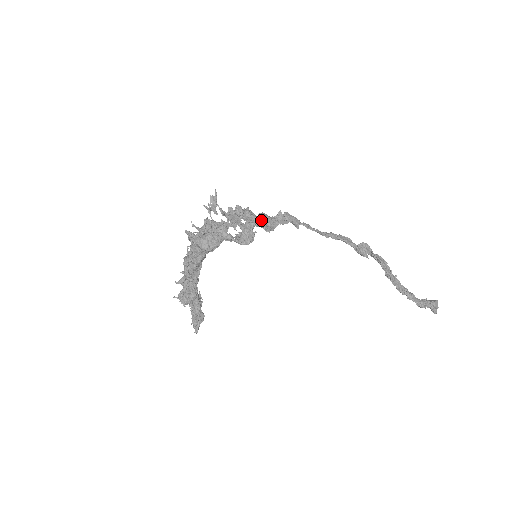
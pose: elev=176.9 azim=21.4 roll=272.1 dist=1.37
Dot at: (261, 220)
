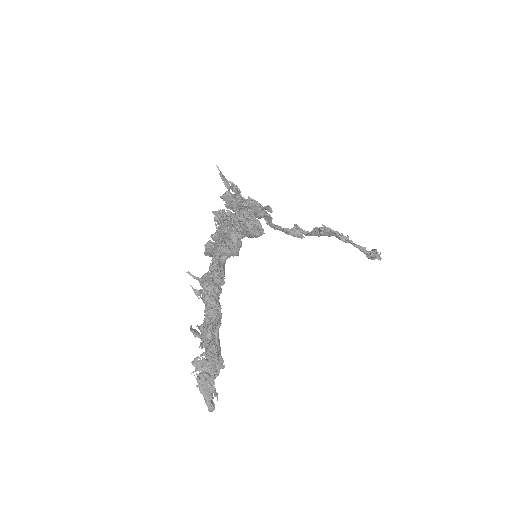
Dot at: occluded
